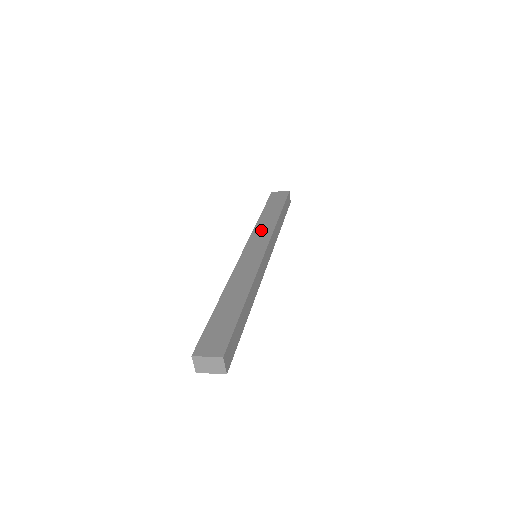
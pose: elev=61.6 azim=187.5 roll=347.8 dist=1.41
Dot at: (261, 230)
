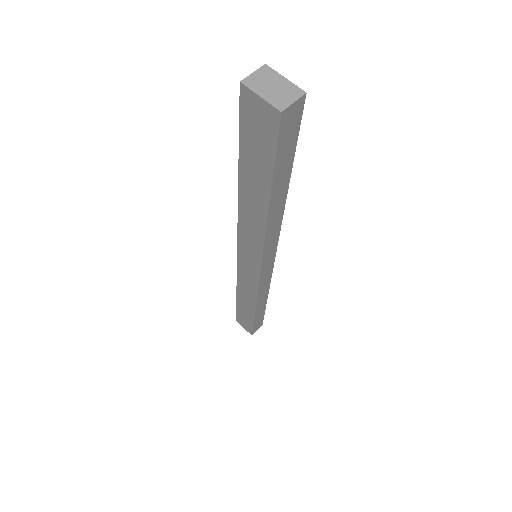
Dot at: occluded
